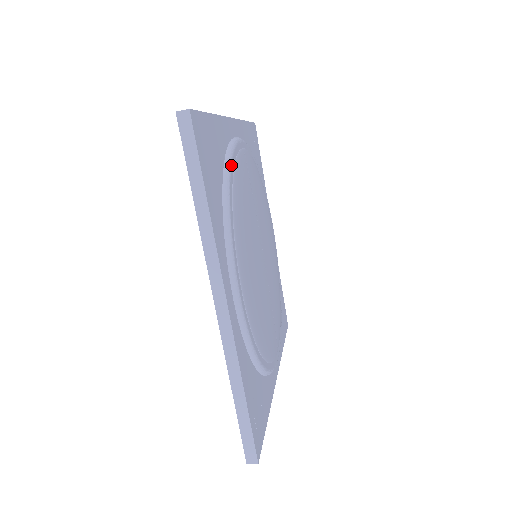
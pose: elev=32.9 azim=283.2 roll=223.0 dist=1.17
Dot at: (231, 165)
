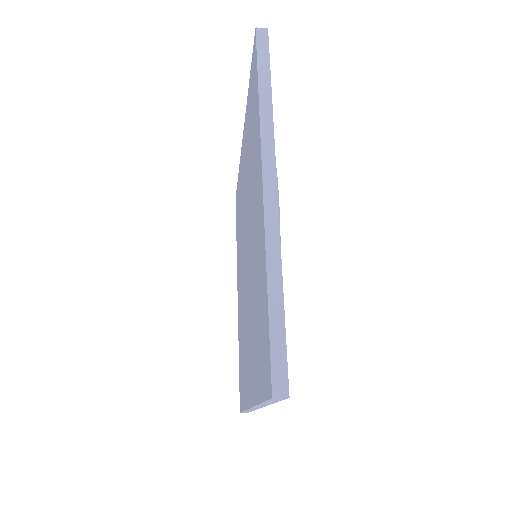
Dot at: occluded
